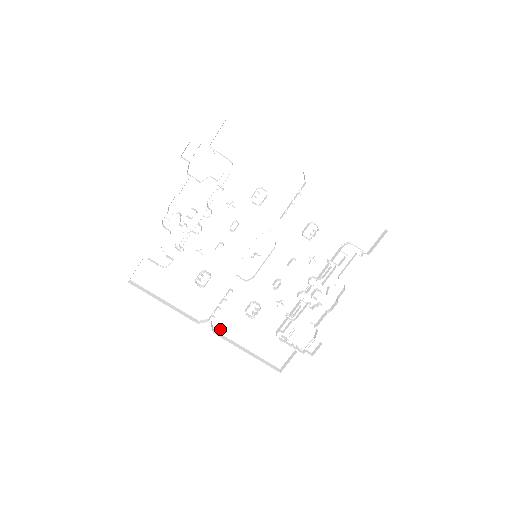
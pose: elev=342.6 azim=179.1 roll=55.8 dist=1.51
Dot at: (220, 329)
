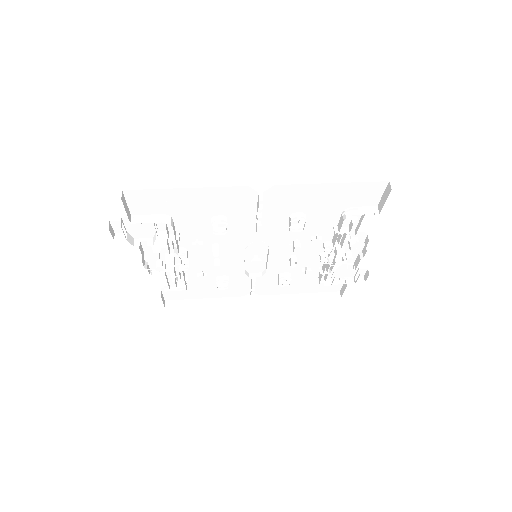
Dot at: (266, 293)
